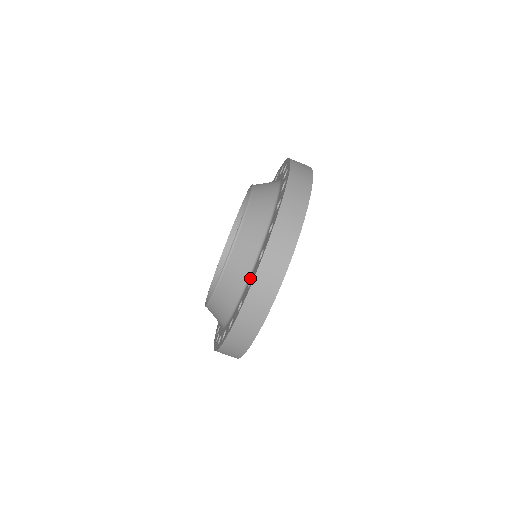
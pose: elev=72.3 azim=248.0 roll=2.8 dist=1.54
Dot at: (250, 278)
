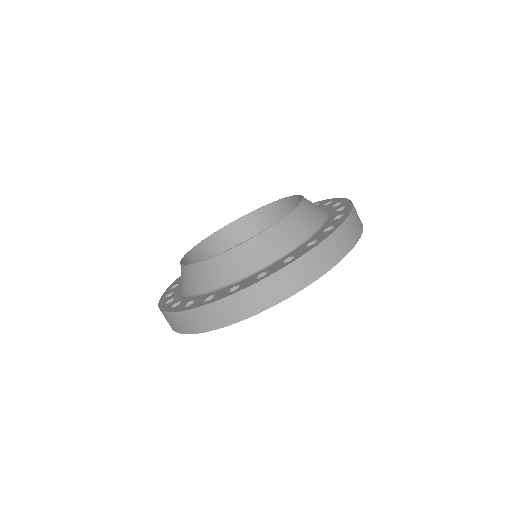
Dot at: (237, 283)
